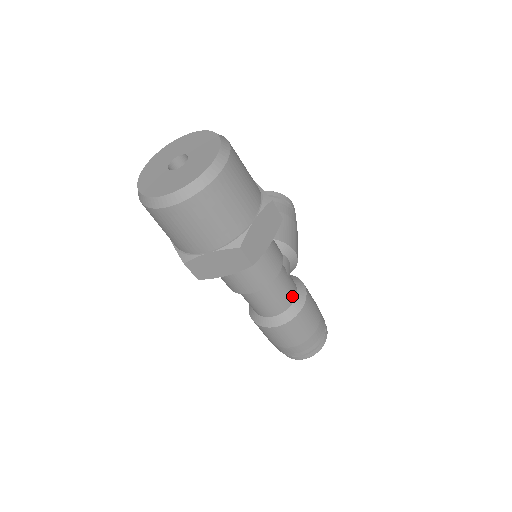
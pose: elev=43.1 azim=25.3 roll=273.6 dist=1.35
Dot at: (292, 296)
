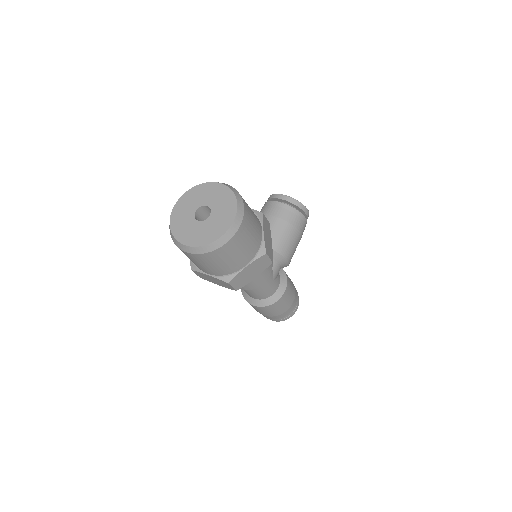
Dot at: (272, 292)
